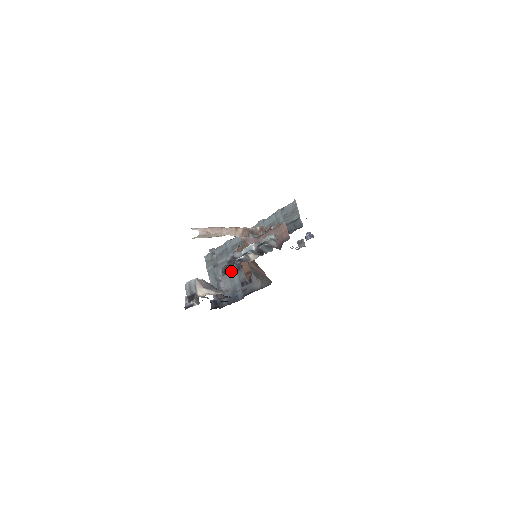
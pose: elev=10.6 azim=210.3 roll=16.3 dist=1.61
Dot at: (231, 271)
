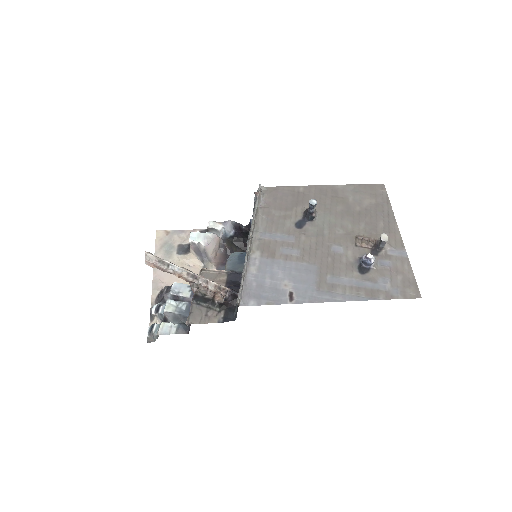
Dot at: (156, 302)
